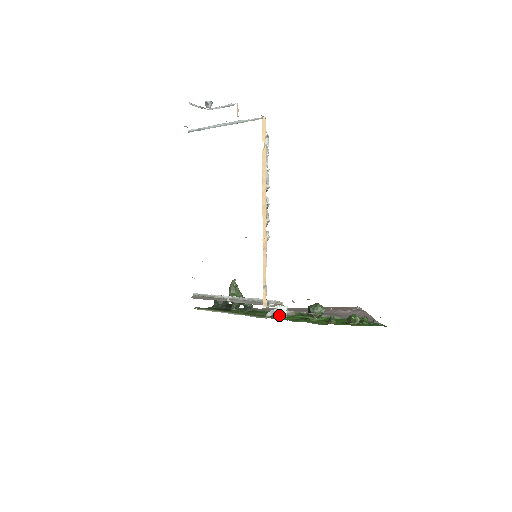
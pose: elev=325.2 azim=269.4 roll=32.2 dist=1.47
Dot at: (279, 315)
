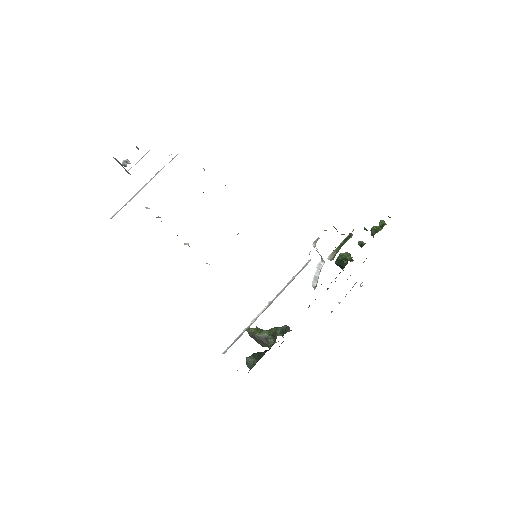
Dot at: occluded
